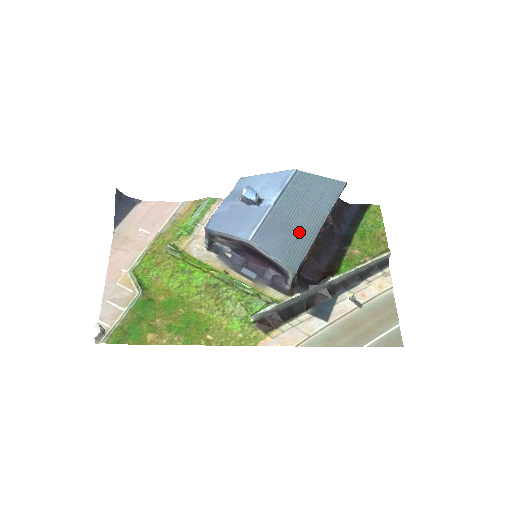
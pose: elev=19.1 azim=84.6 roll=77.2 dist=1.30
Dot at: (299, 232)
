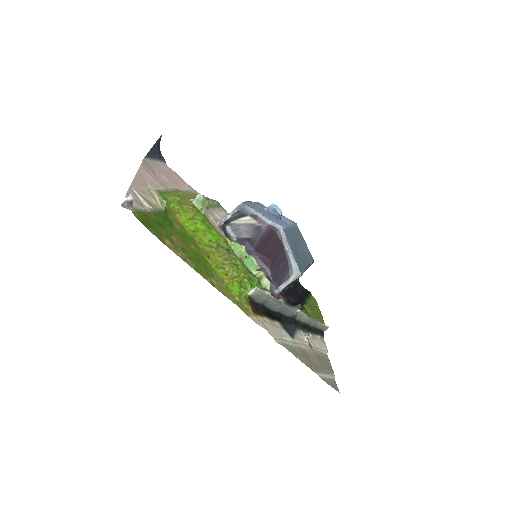
Dot at: (300, 256)
